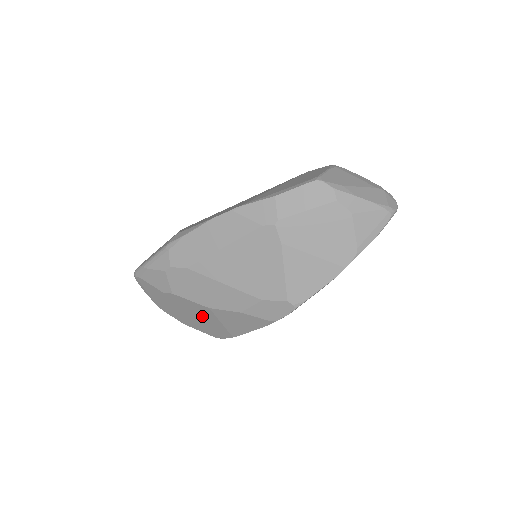
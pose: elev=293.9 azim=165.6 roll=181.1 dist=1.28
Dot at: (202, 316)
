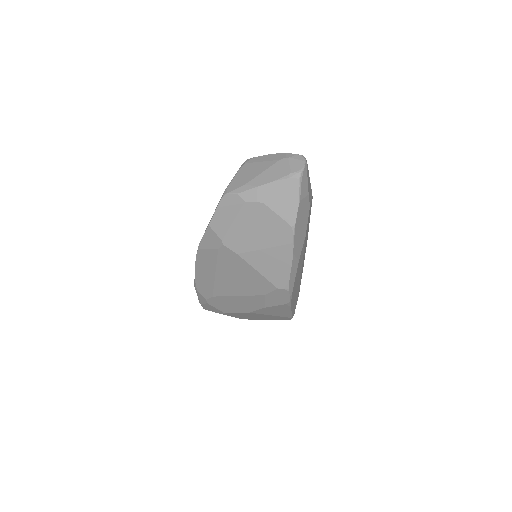
Dot at: (258, 316)
